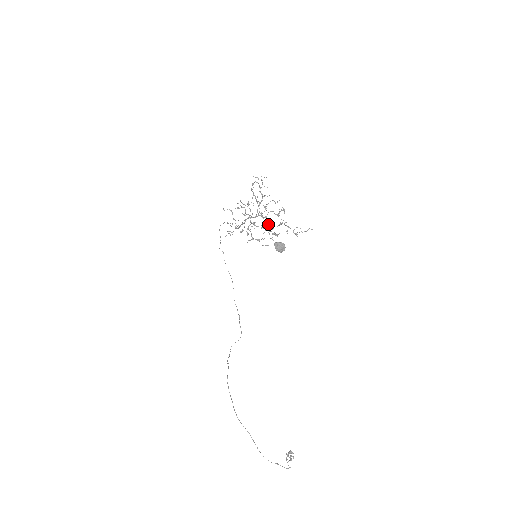
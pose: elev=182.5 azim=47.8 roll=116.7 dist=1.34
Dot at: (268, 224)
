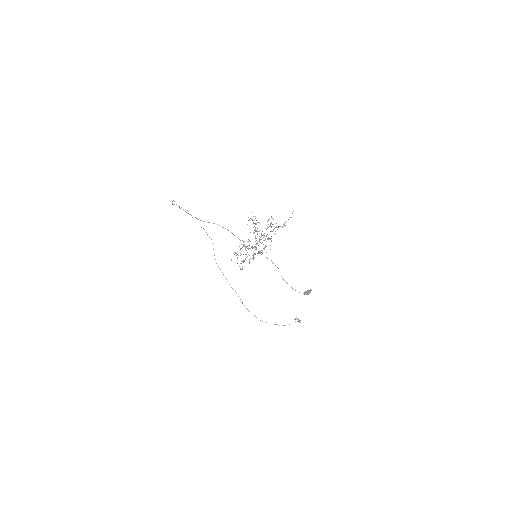
Dot at: occluded
